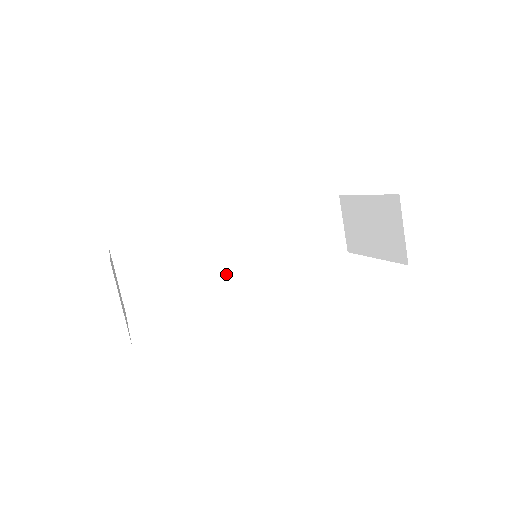
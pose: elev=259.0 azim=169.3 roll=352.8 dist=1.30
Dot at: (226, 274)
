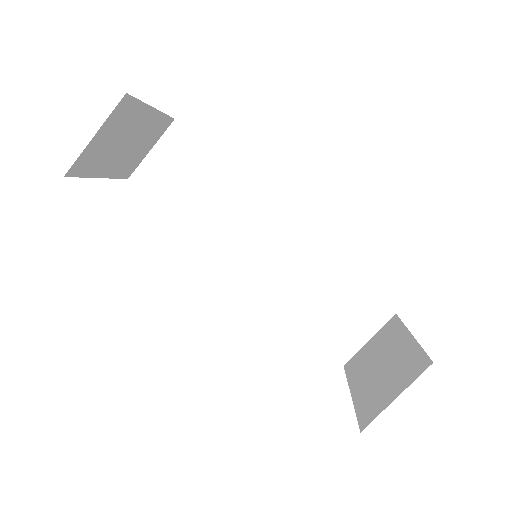
Dot at: (229, 250)
